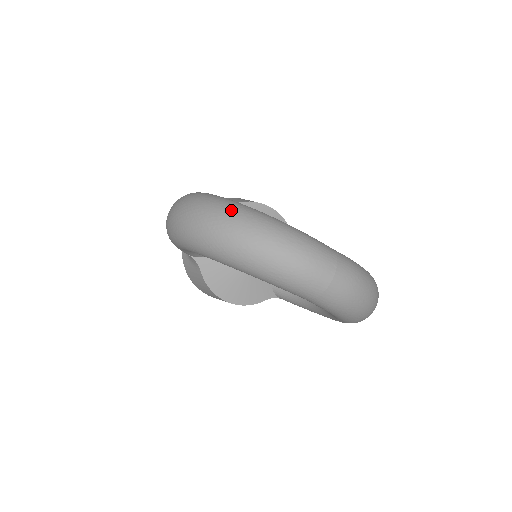
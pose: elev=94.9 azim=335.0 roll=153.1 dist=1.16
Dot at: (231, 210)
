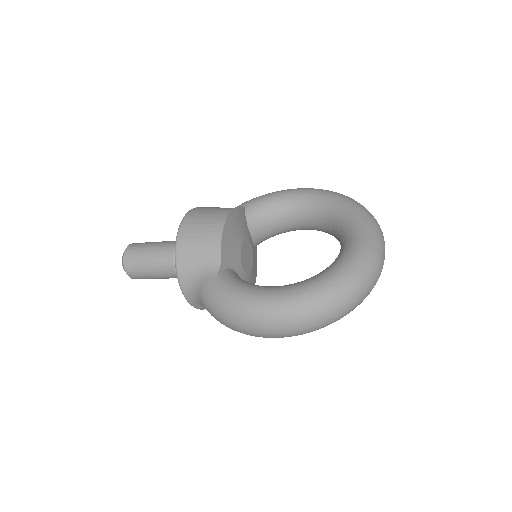
Dot at: (334, 301)
